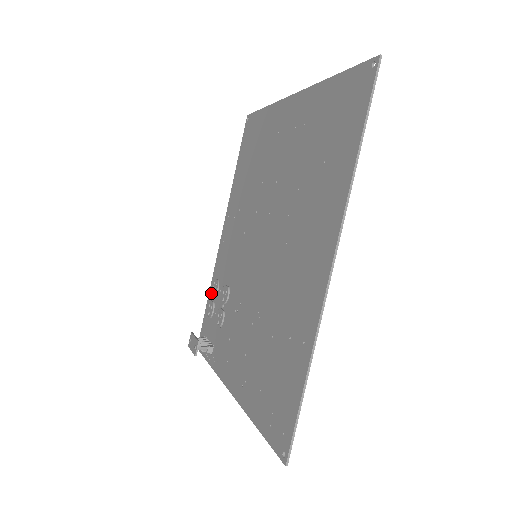
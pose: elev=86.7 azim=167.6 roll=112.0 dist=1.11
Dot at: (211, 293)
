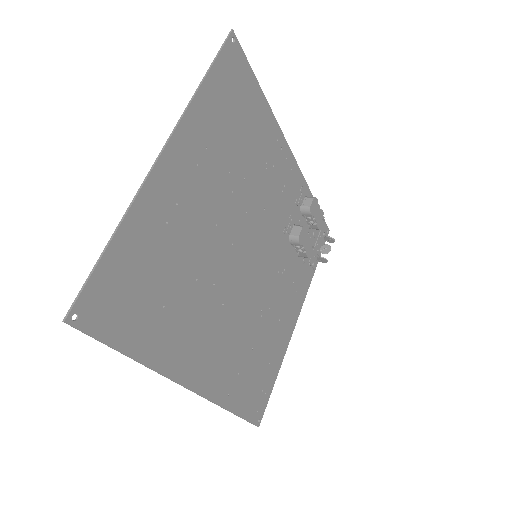
Dot at: occluded
